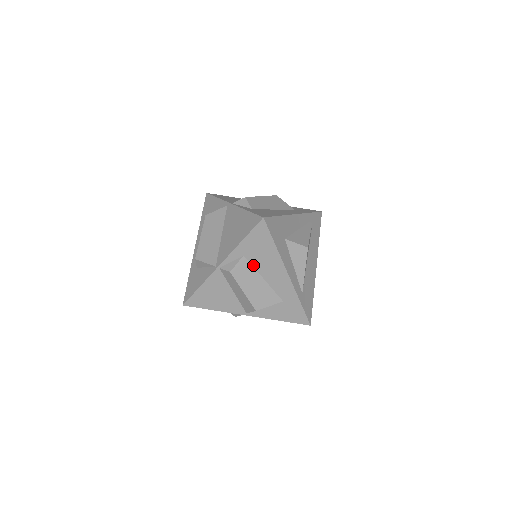
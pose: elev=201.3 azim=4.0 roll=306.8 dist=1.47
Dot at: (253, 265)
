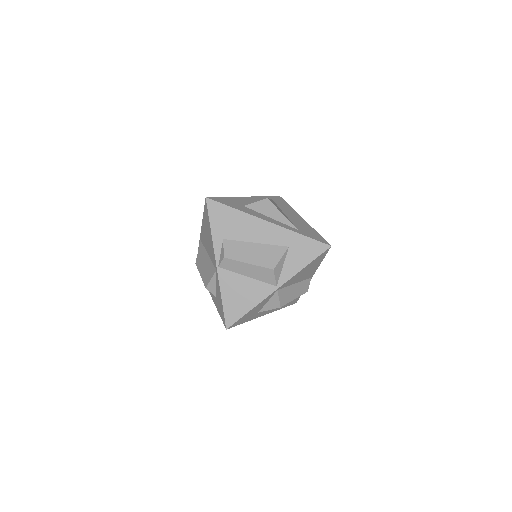
Dot at: (237, 240)
